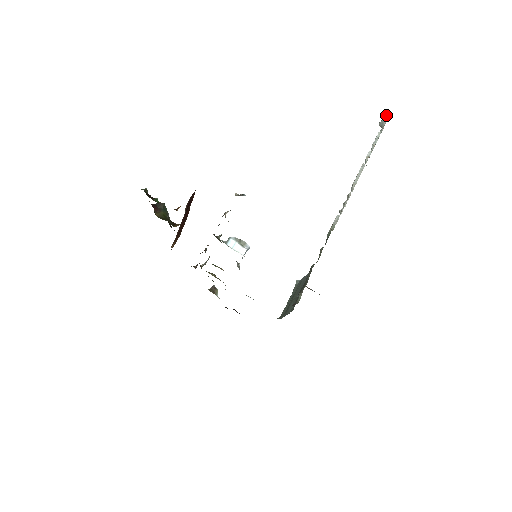
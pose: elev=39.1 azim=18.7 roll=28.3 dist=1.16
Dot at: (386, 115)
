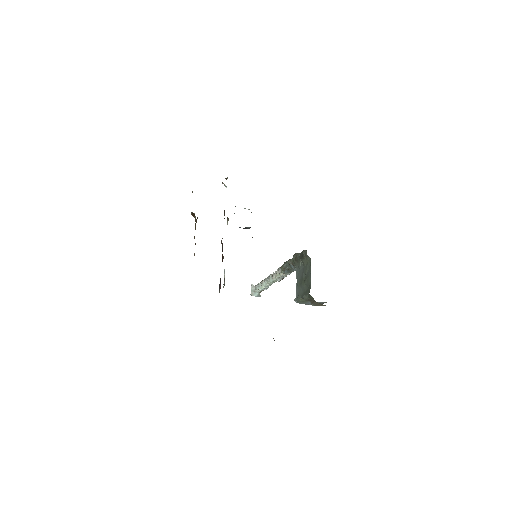
Dot at: (251, 285)
